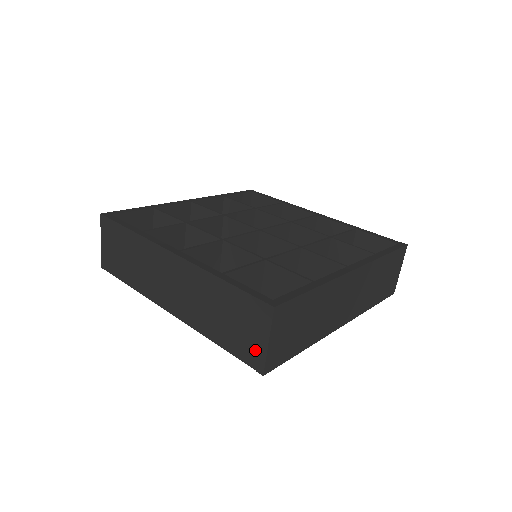
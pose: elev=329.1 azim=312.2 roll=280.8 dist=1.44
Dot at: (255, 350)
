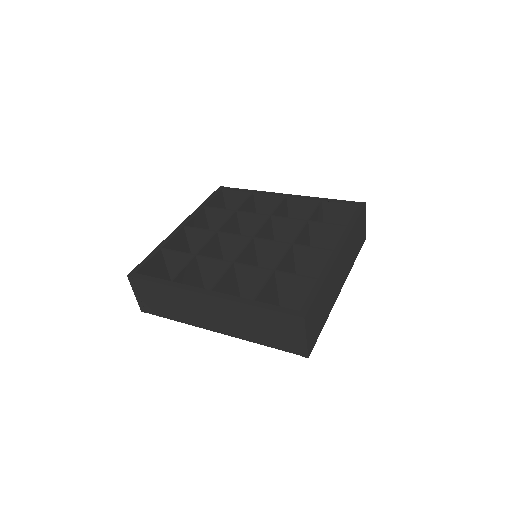
Dot at: (297, 344)
